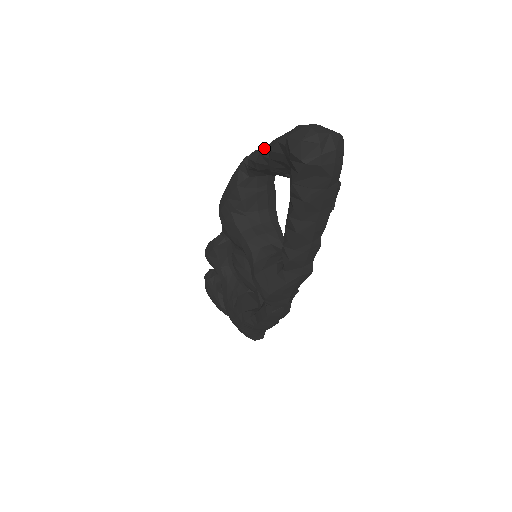
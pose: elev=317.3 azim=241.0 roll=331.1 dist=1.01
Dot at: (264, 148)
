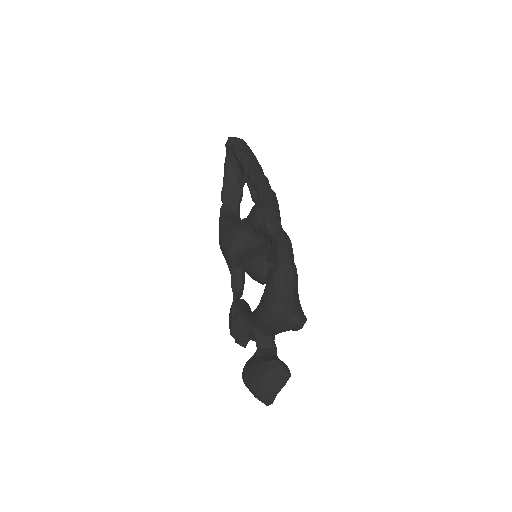
Dot at: (224, 180)
